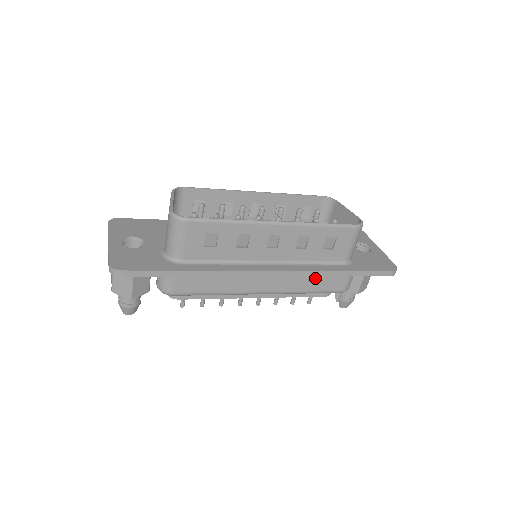
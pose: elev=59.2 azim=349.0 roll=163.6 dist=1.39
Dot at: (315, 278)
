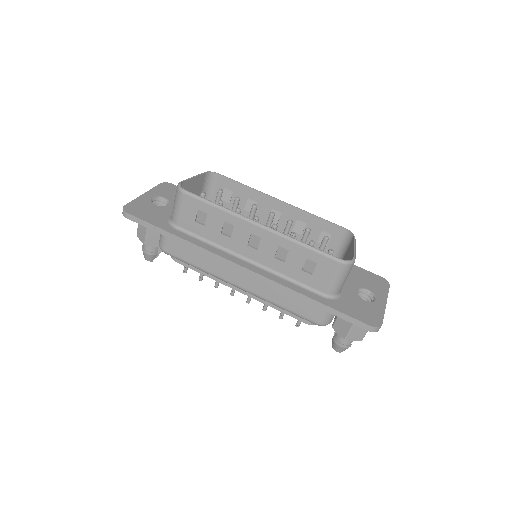
Dot at: (288, 295)
